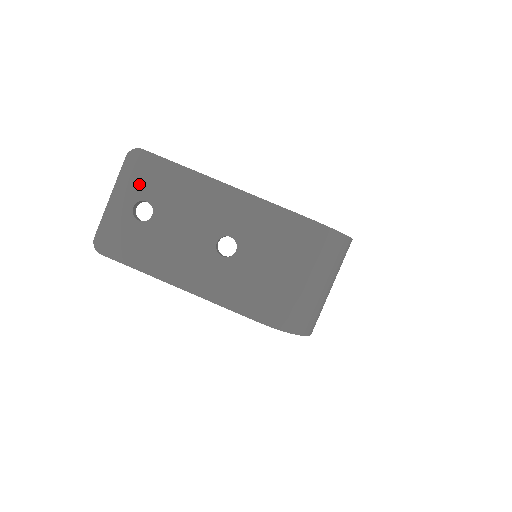
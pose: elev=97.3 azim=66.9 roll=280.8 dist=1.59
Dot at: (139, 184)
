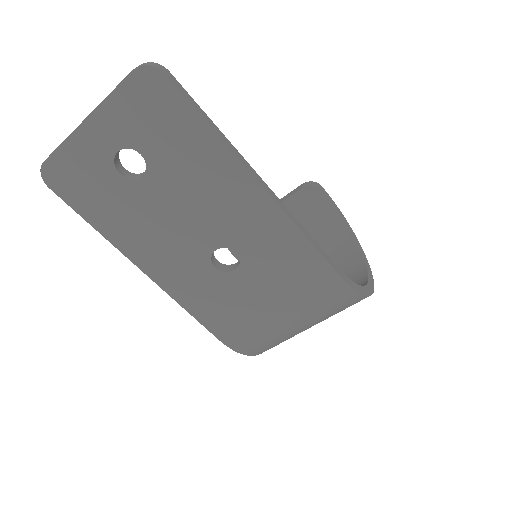
Dot at: (138, 124)
